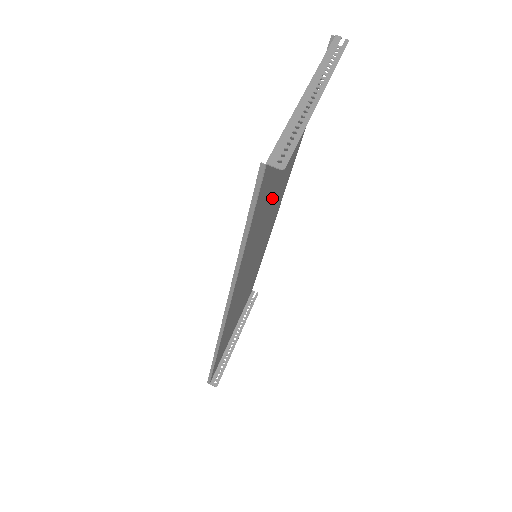
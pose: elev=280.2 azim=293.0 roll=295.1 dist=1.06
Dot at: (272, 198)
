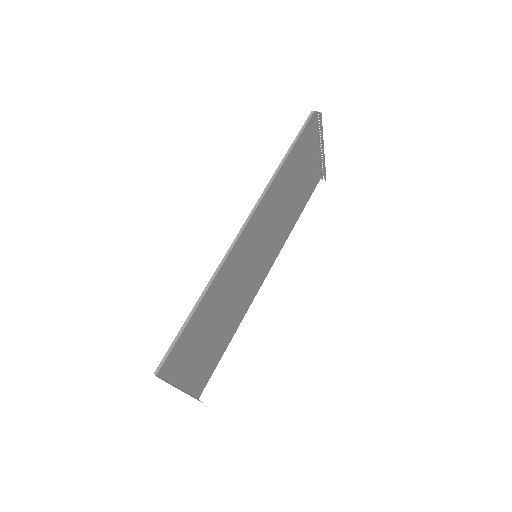
Dot at: (287, 197)
